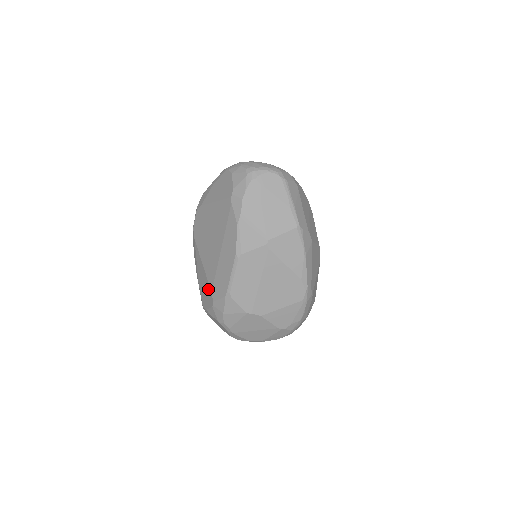
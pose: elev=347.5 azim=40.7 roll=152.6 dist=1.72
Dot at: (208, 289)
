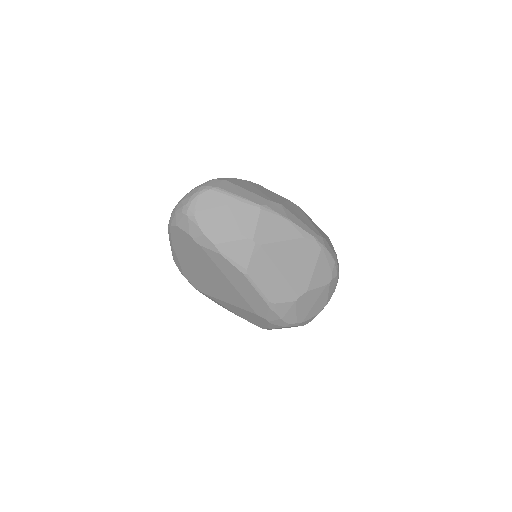
Dot at: (252, 315)
